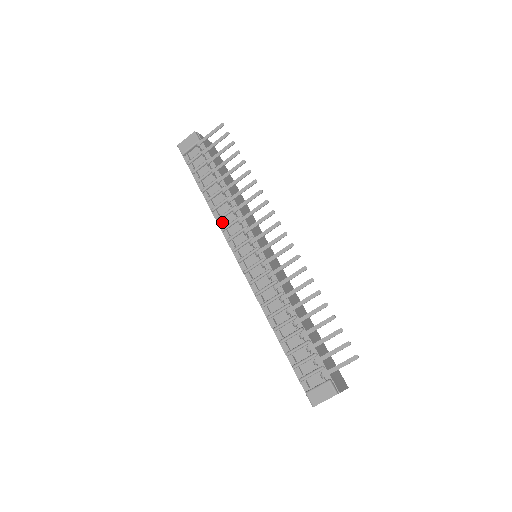
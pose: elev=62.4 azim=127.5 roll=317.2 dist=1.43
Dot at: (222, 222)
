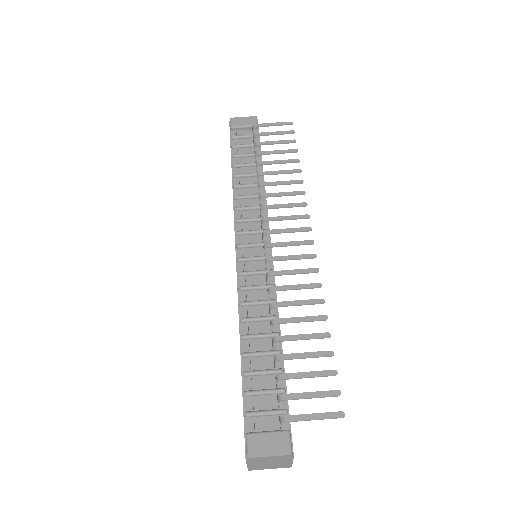
Dot at: (240, 201)
